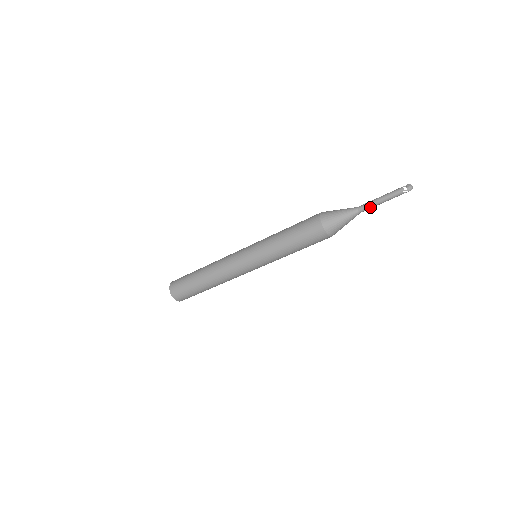
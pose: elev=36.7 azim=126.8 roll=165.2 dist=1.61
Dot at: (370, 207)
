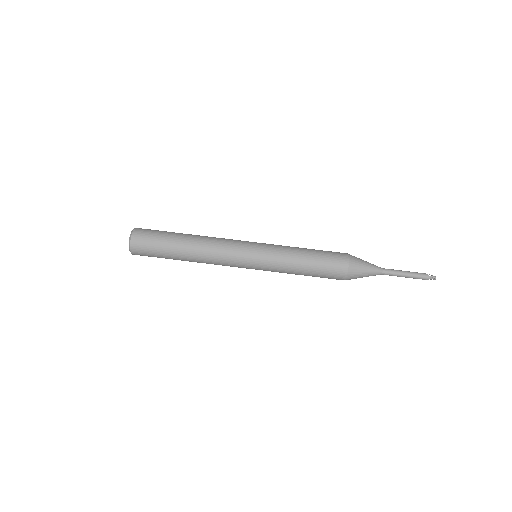
Dot at: (394, 271)
